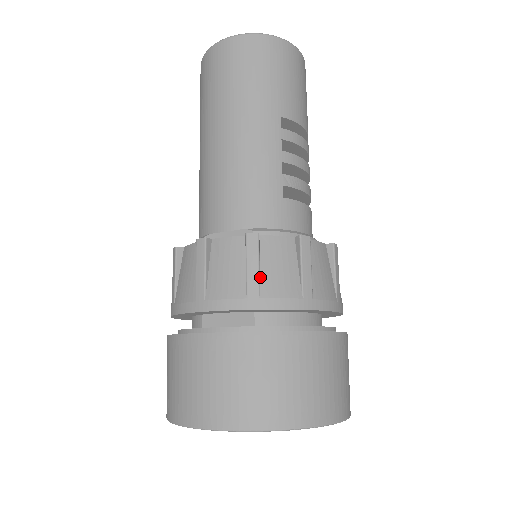
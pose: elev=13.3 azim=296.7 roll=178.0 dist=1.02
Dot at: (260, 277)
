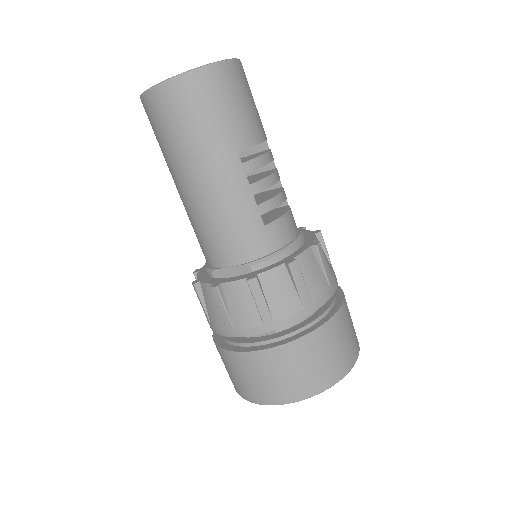
Dot at: (268, 307)
